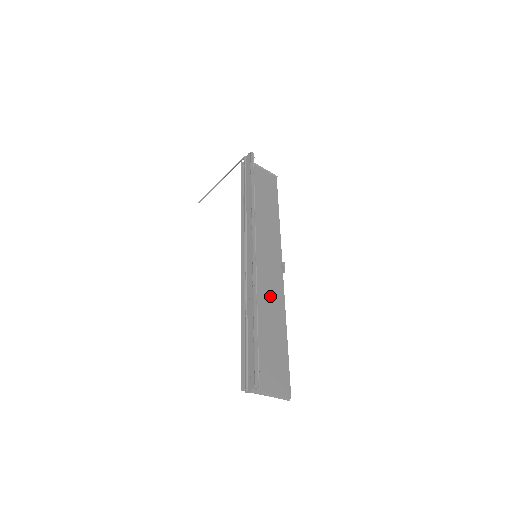
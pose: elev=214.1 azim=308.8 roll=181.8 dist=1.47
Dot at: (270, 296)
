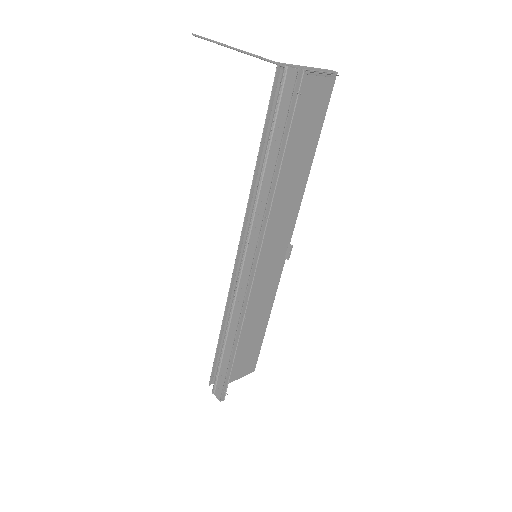
Dot at: (261, 295)
